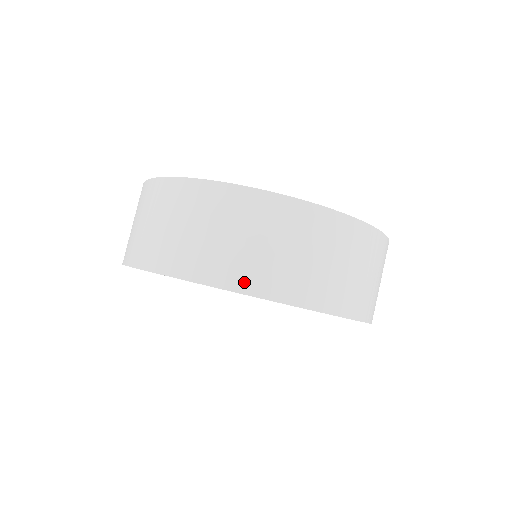
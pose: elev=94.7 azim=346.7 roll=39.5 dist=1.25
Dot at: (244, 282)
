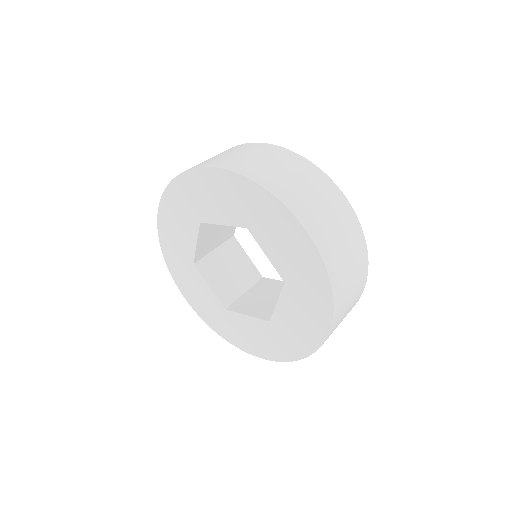
Dot at: occluded
